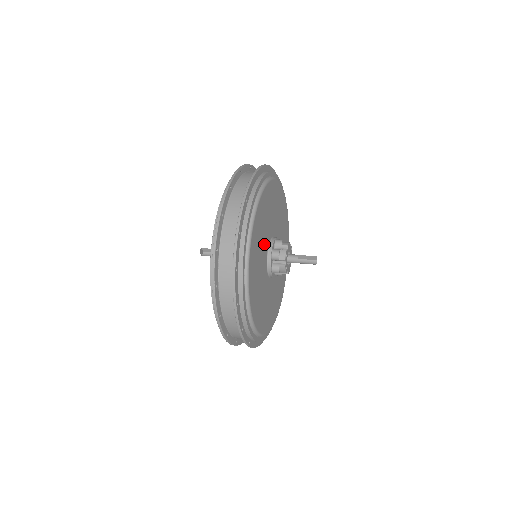
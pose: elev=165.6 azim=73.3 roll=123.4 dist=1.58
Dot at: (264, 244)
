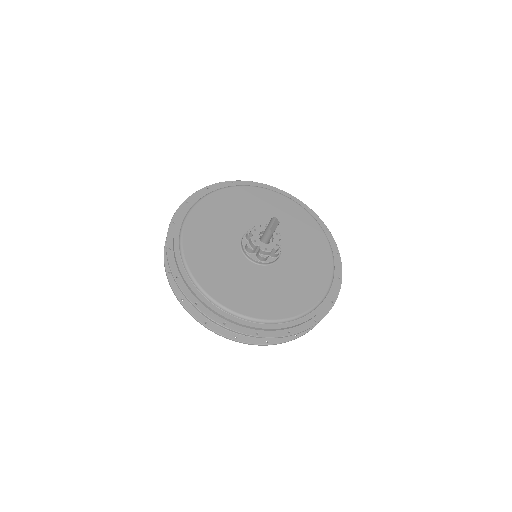
Dot at: (235, 225)
